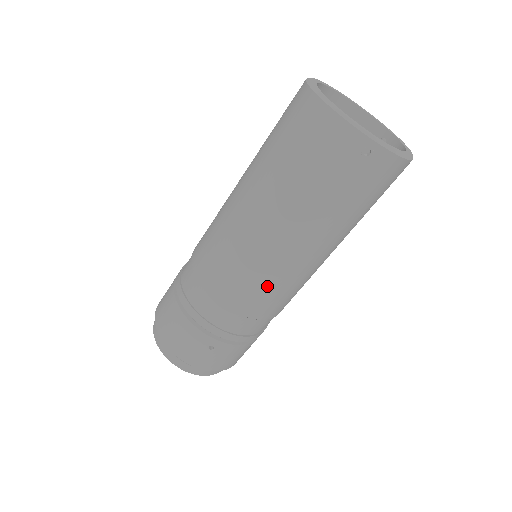
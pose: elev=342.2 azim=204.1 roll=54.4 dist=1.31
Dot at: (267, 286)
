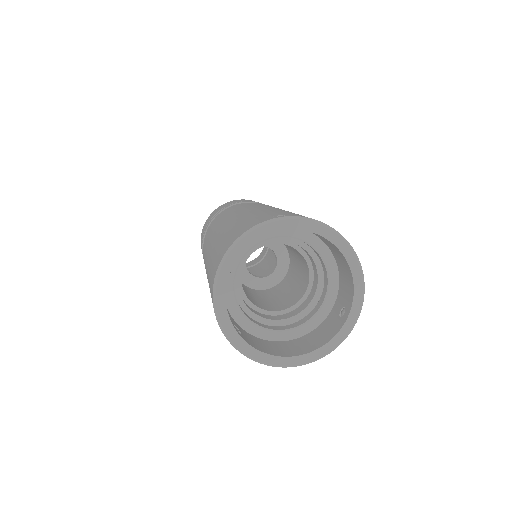
Dot at: occluded
